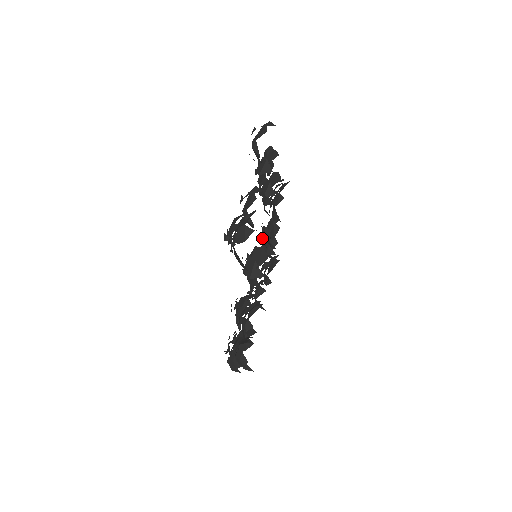
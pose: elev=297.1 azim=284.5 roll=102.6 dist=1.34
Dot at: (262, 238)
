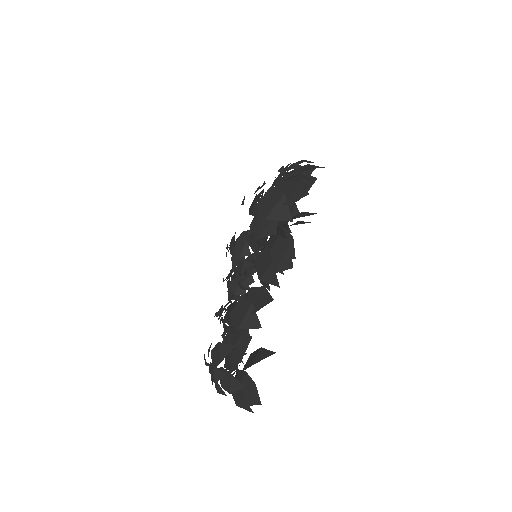
Dot at: occluded
